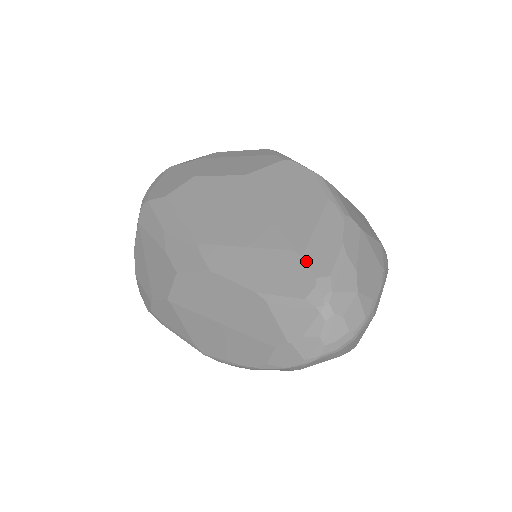
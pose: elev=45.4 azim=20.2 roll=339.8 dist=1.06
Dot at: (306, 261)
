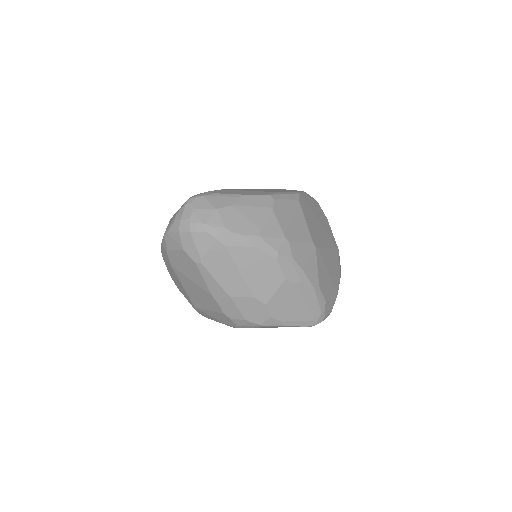
Dot at: (219, 190)
